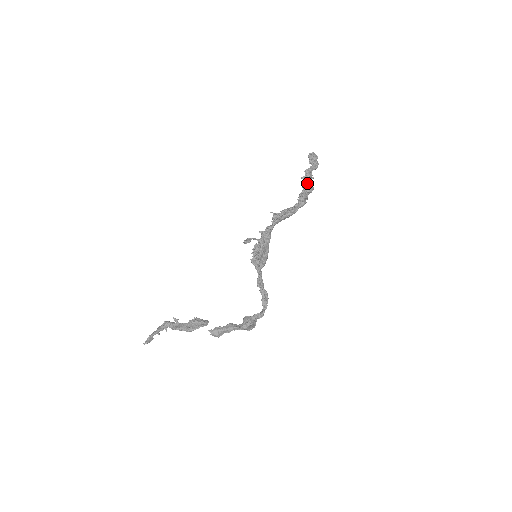
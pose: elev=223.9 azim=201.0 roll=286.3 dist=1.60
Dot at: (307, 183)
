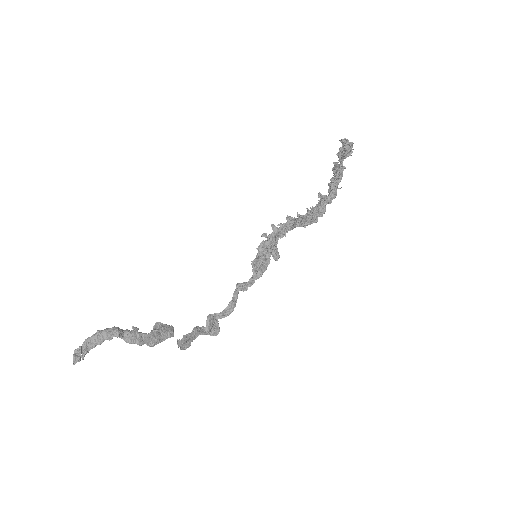
Dot at: (337, 185)
